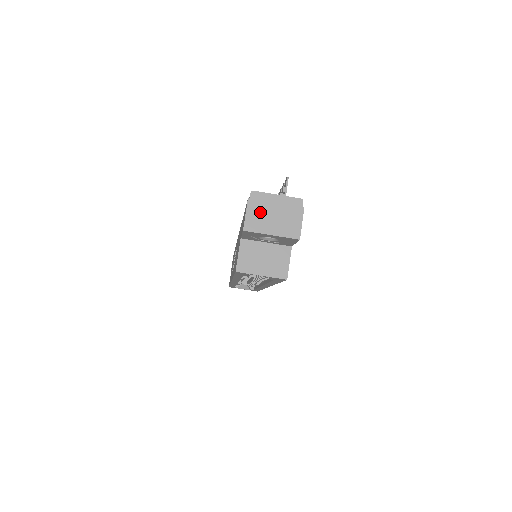
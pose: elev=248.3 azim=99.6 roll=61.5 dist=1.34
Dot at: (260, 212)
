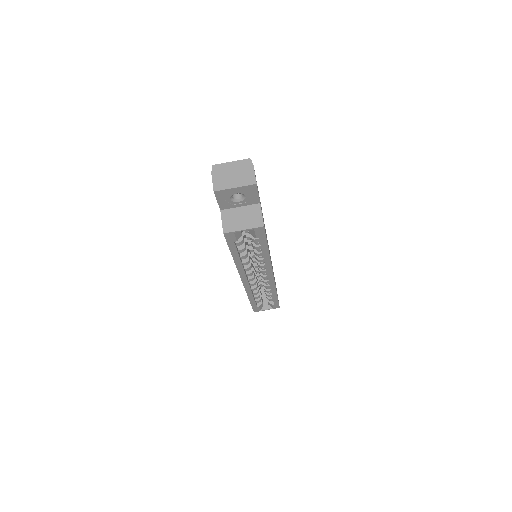
Dot at: (222, 176)
